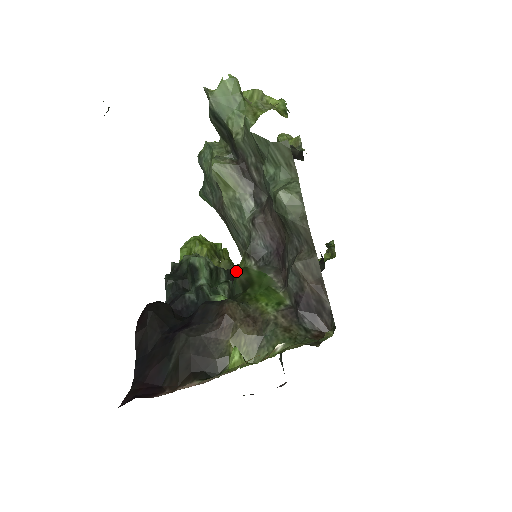
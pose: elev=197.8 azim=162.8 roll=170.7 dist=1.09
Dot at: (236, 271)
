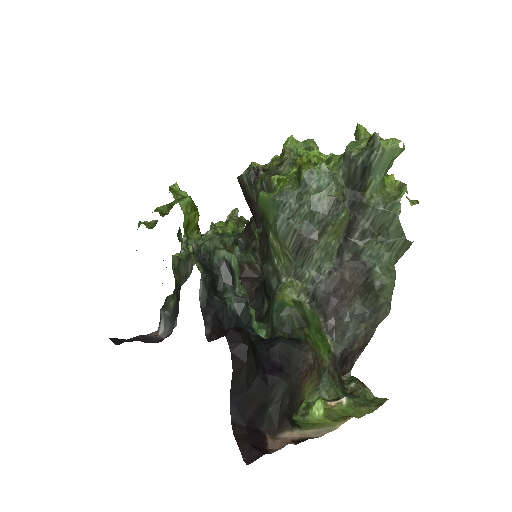
Dot at: occluded
